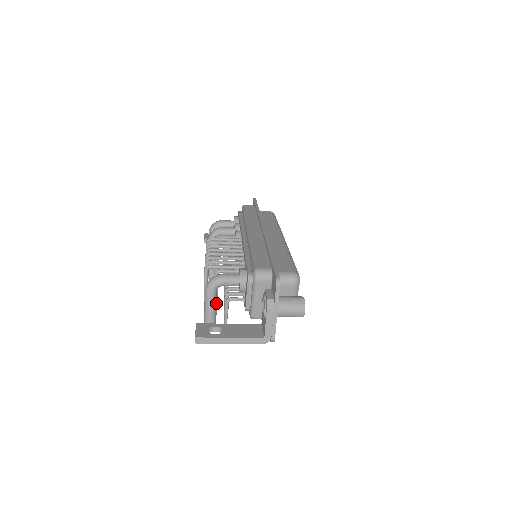
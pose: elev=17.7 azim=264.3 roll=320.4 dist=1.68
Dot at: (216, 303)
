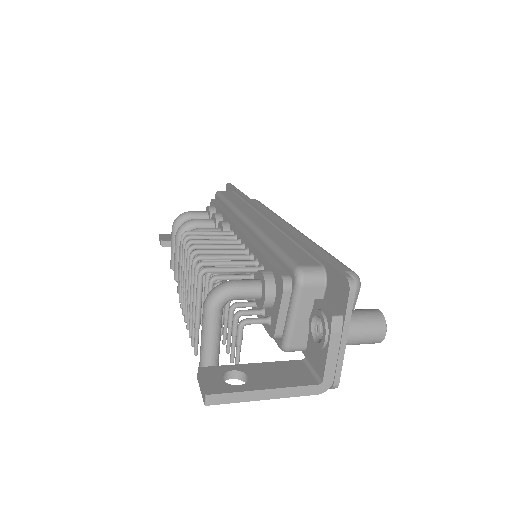
Dot at: occluded
